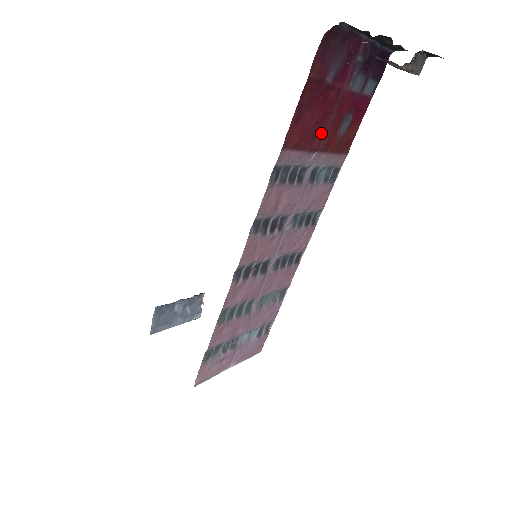
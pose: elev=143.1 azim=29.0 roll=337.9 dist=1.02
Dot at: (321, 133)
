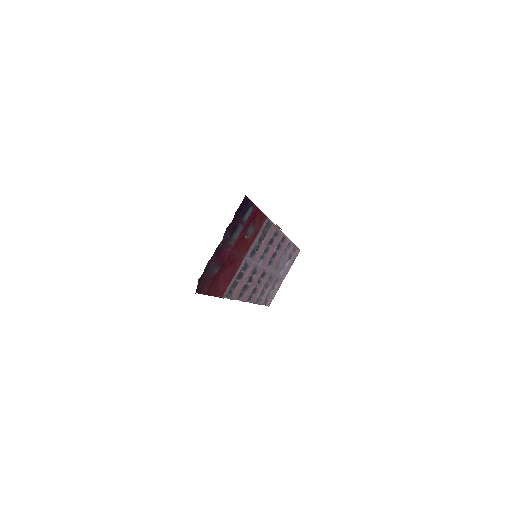
Dot at: (237, 260)
